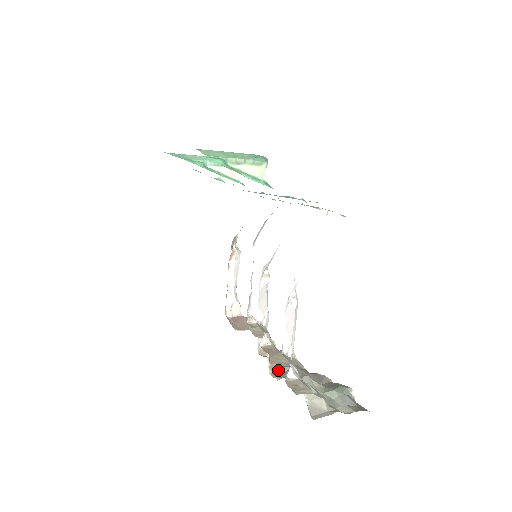
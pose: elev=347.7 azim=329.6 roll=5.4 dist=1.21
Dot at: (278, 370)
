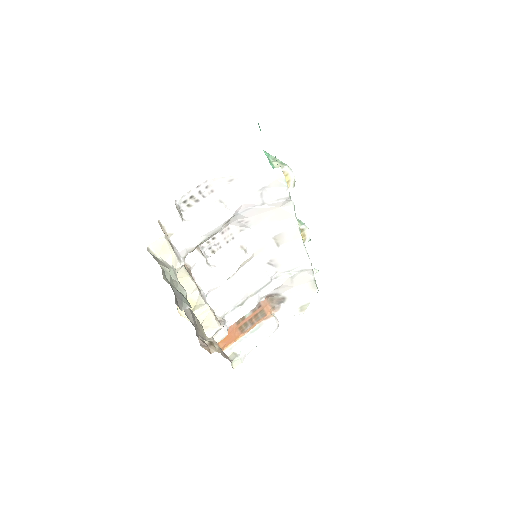
Dot at: occluded
